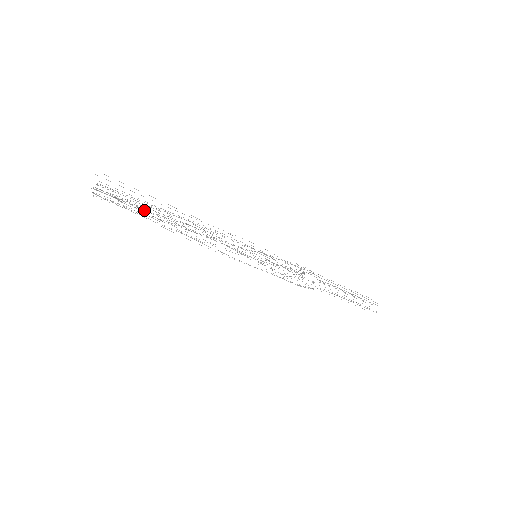
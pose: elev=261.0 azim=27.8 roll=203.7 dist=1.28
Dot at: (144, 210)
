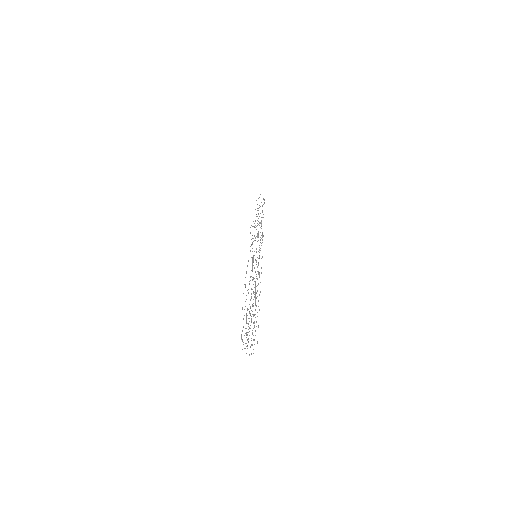
Dot at: (251, 322)
